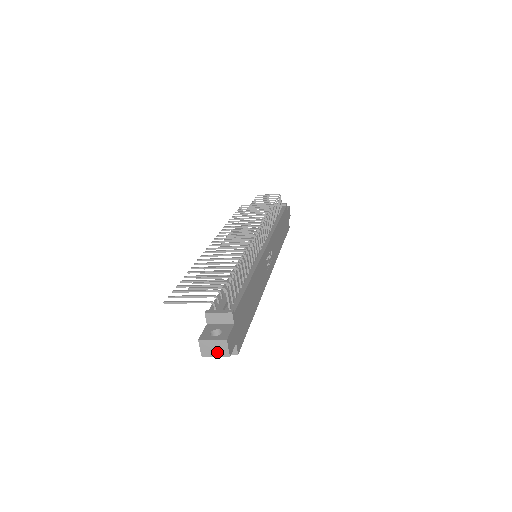
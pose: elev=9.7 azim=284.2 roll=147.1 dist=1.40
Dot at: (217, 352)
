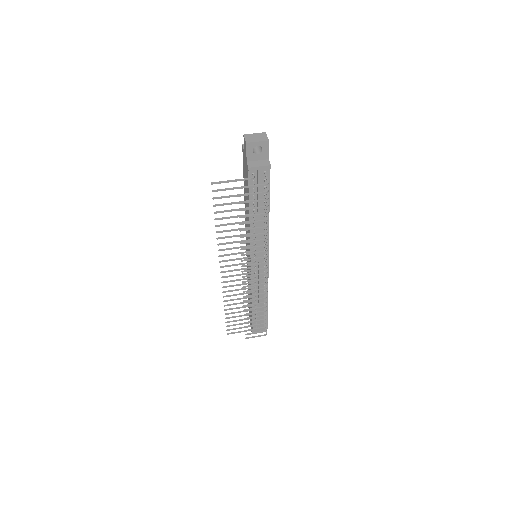
Dot at: occluded
